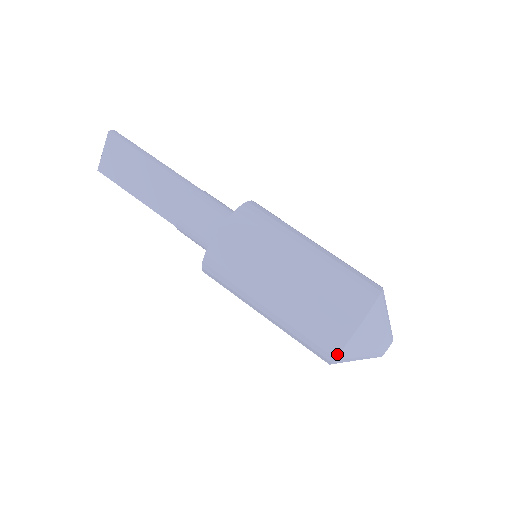
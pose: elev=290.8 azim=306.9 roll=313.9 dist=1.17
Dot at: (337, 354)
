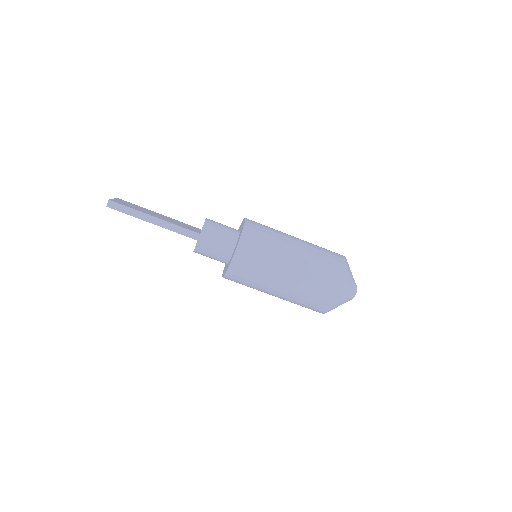
Dot at: occluded
